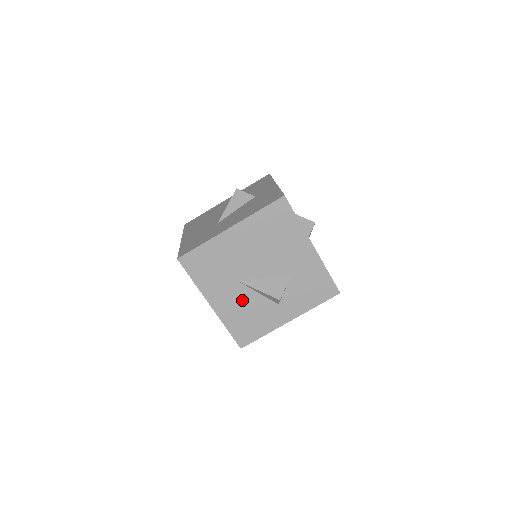
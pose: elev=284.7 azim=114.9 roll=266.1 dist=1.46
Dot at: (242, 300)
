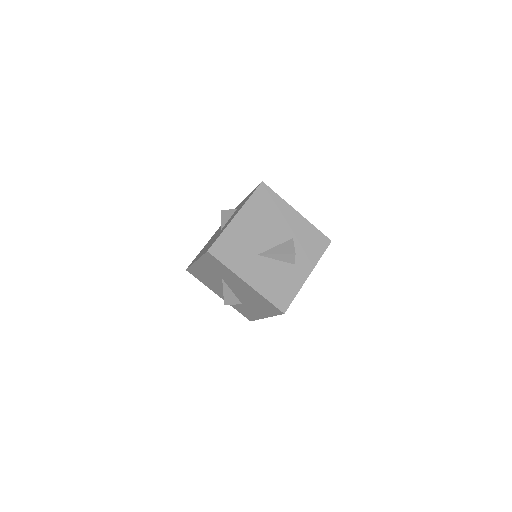
Dot at: (267, 270)
